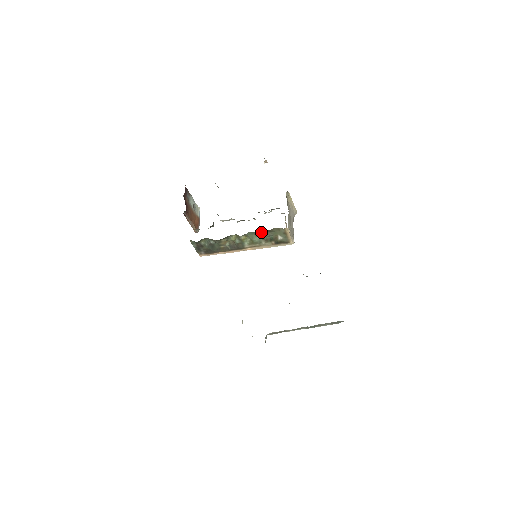
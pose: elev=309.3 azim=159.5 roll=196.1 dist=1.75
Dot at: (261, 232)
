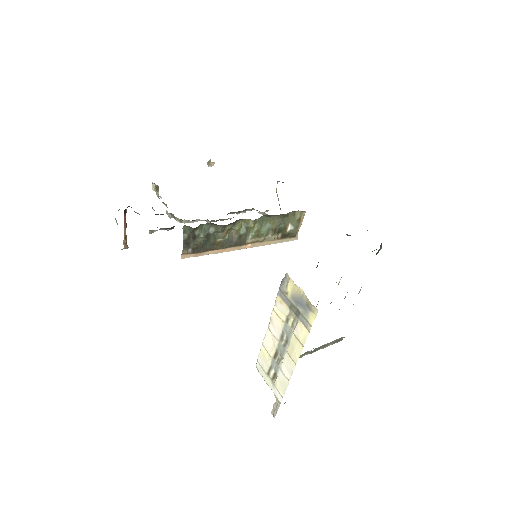
Dot at: (275, 217)
